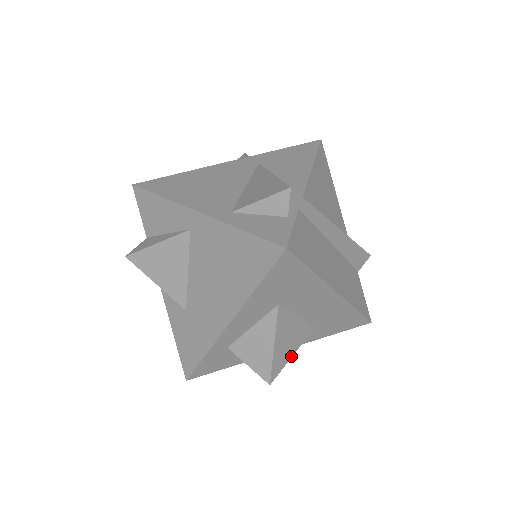
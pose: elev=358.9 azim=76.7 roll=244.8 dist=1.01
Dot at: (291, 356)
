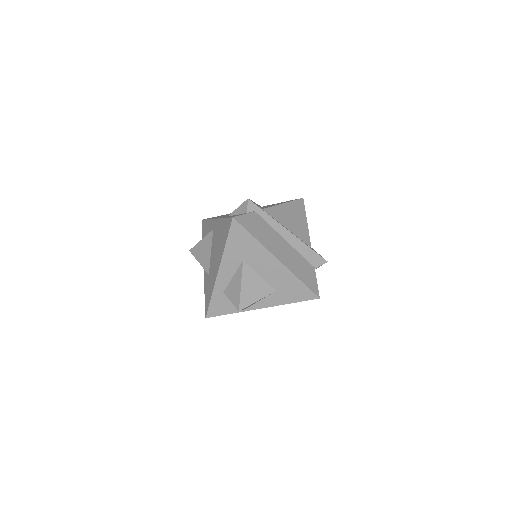
Dot at: (256, 301)
